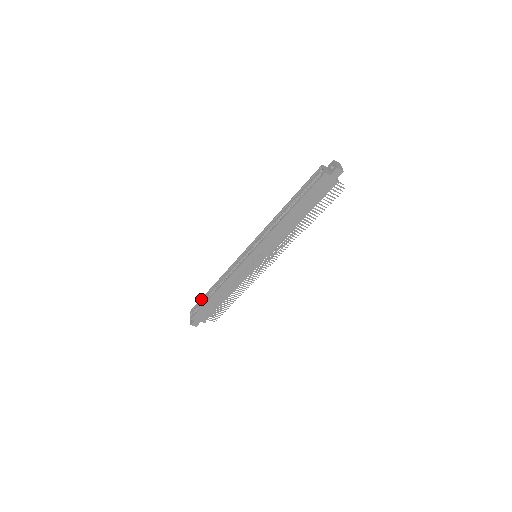
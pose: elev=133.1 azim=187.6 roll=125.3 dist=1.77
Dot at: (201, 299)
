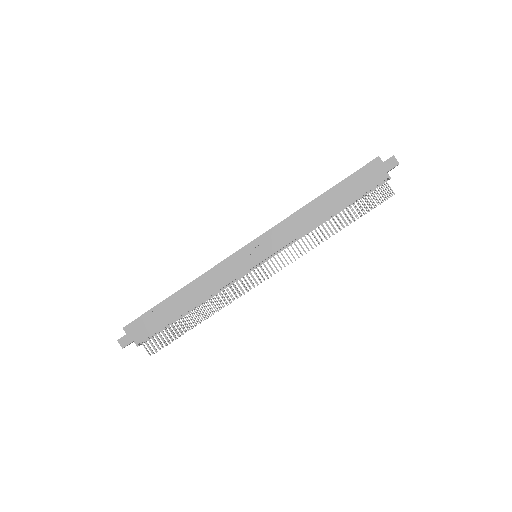
Dot at: occluded
